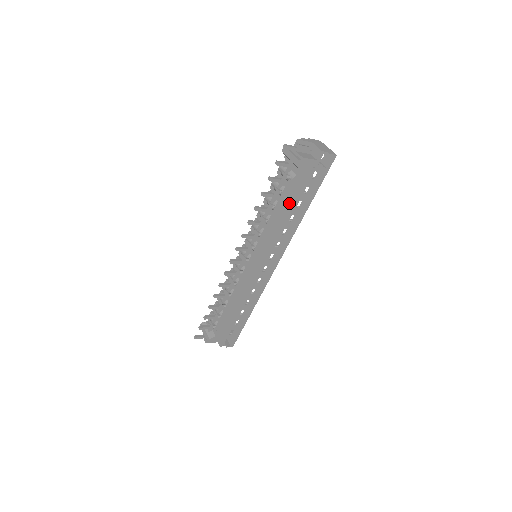
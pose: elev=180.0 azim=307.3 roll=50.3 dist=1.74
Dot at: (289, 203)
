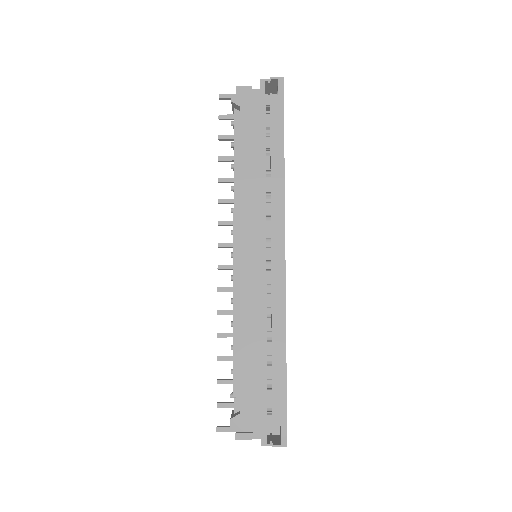
Dot at: (251, 153)
